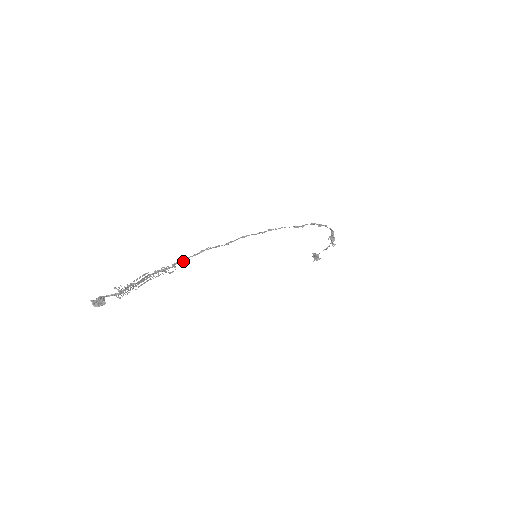
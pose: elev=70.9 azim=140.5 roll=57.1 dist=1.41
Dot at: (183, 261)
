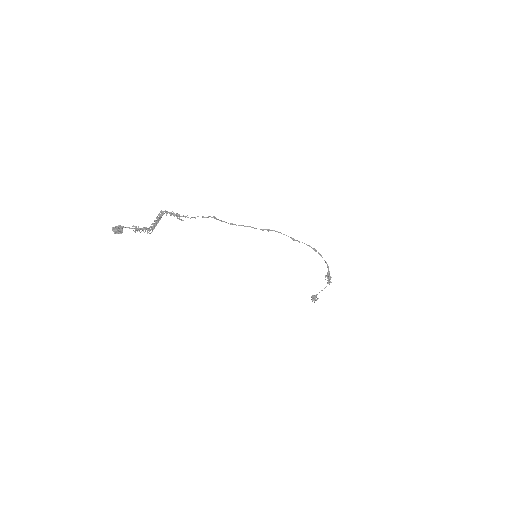
Dot at: (192, 217)
